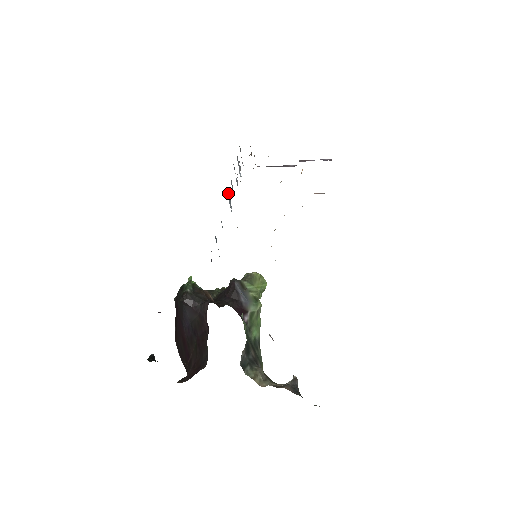
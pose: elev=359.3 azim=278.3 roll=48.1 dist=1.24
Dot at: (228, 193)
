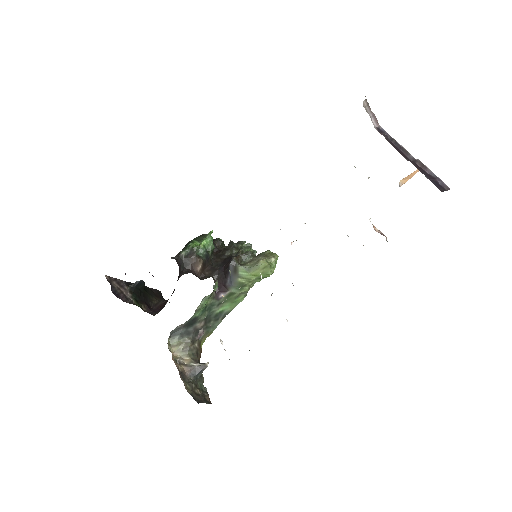
Dot at: occluded
